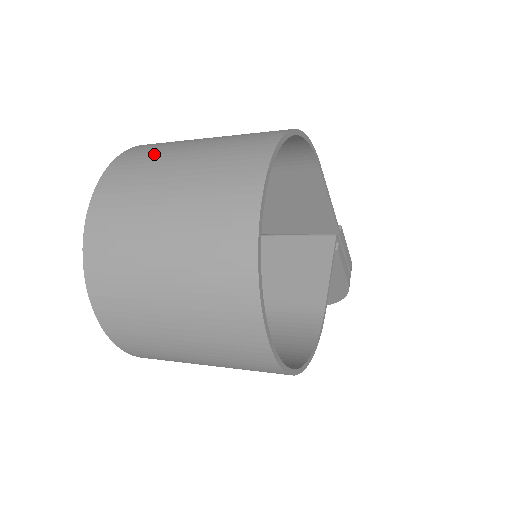
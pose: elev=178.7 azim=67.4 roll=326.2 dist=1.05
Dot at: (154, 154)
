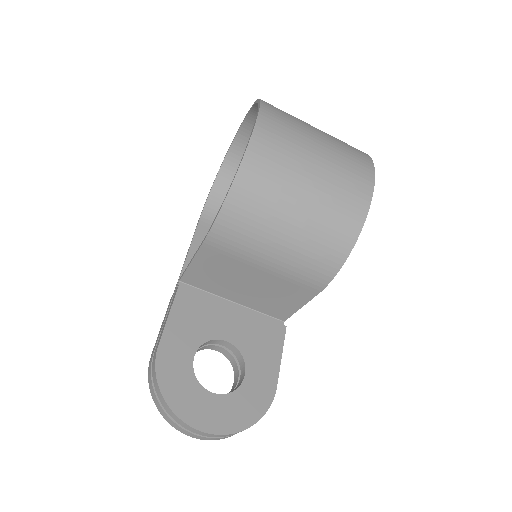
Dot at: occluded
